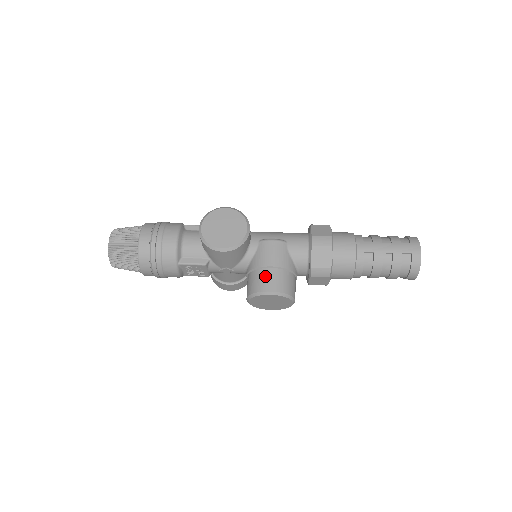
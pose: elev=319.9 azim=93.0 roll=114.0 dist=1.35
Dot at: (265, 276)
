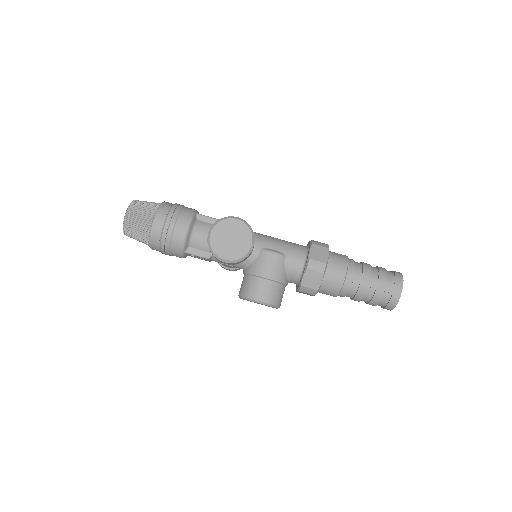
Dot at: (258, 285)
